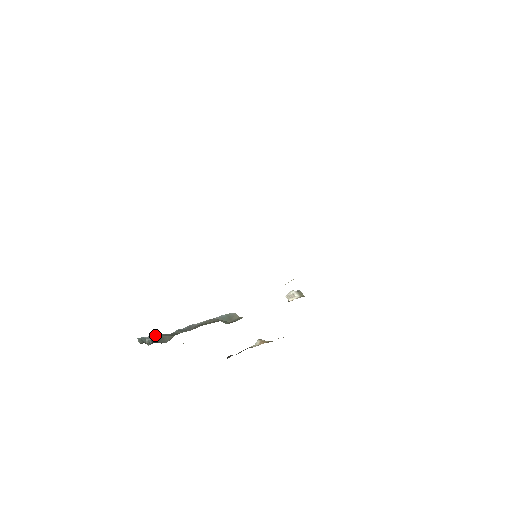
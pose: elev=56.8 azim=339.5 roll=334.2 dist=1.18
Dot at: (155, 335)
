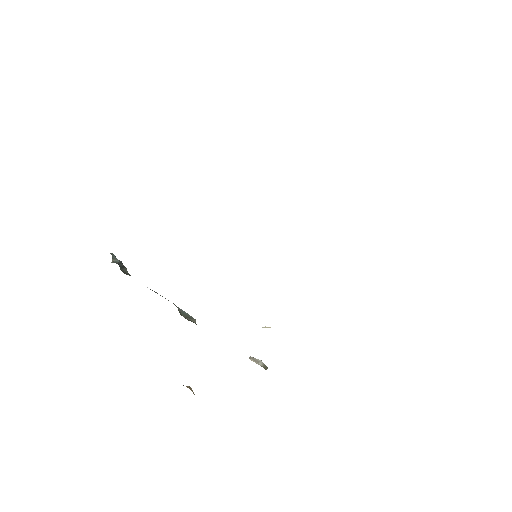
Dot at: (125, 267)
